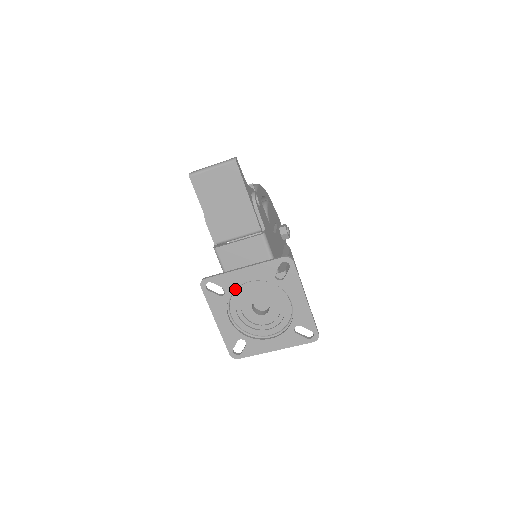
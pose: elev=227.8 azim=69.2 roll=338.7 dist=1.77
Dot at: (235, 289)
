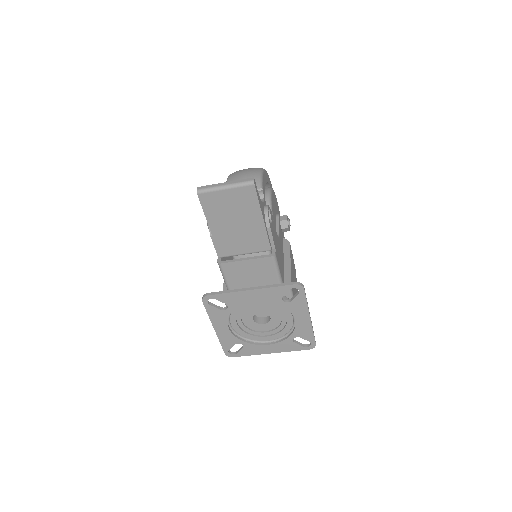
Dot at: (238, 305)
